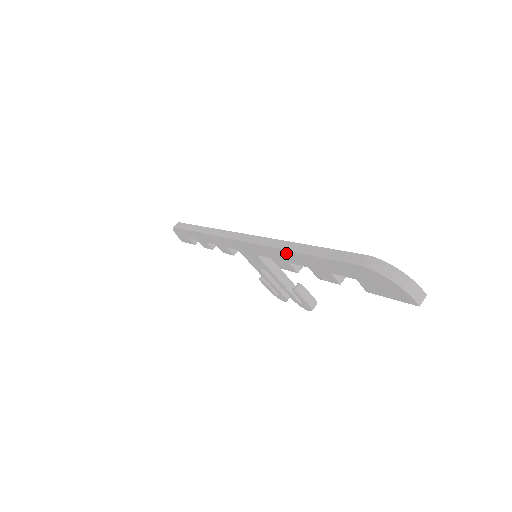
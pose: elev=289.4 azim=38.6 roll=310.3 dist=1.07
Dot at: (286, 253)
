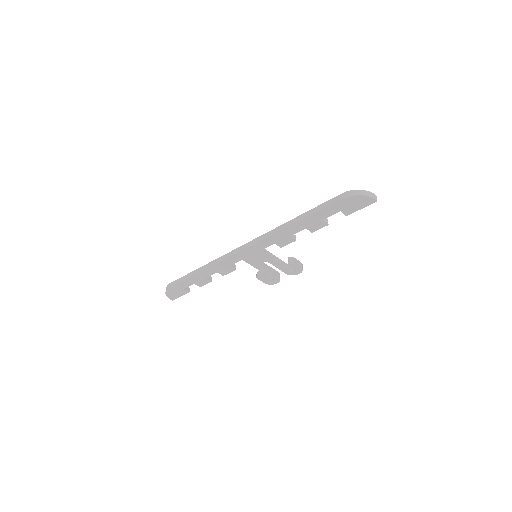
Dot at: (289, 229)
